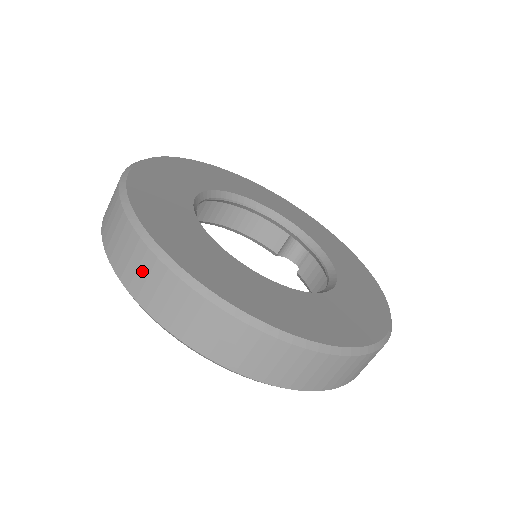
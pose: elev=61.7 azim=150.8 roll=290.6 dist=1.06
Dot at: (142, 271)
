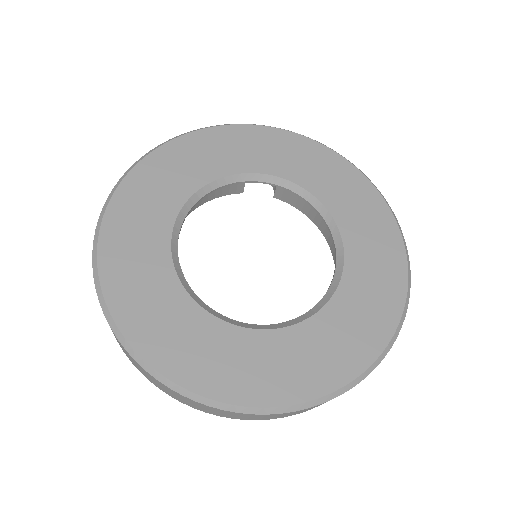
Dot at: (241, 416)
